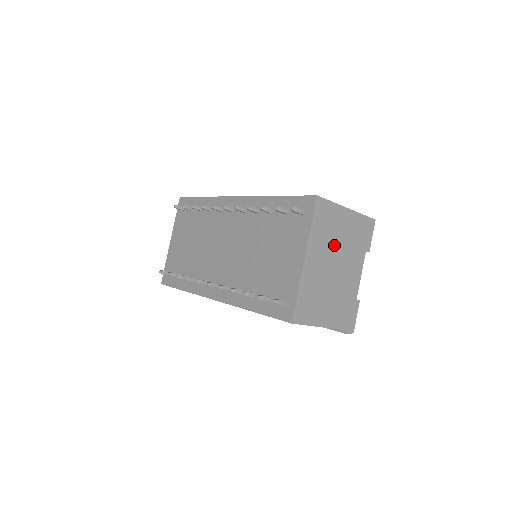
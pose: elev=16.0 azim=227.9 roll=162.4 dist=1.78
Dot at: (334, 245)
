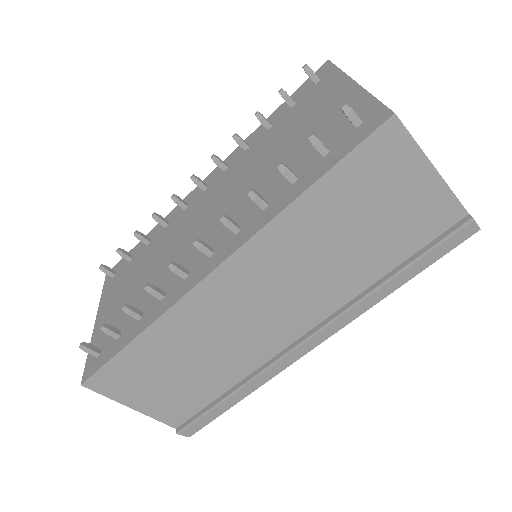
Dot at: occluded
